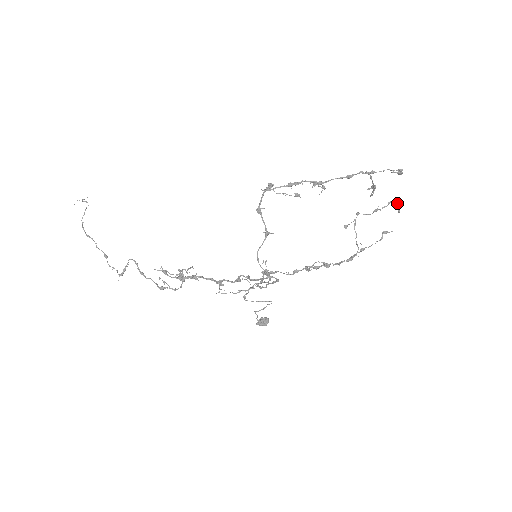
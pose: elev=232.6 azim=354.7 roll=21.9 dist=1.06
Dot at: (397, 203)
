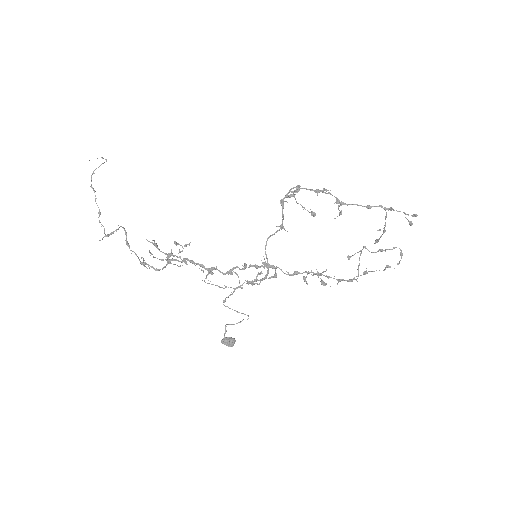
Dot at: (400, 252)
